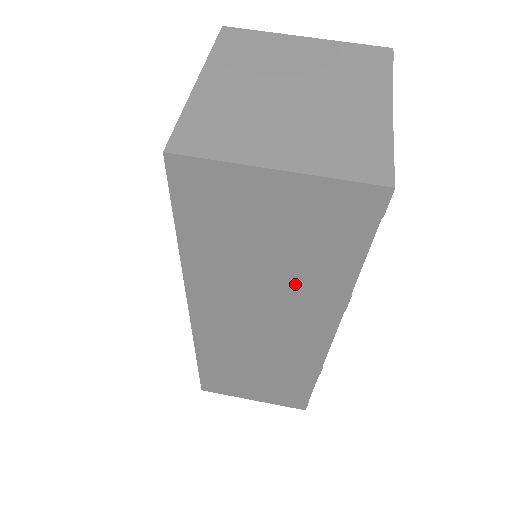
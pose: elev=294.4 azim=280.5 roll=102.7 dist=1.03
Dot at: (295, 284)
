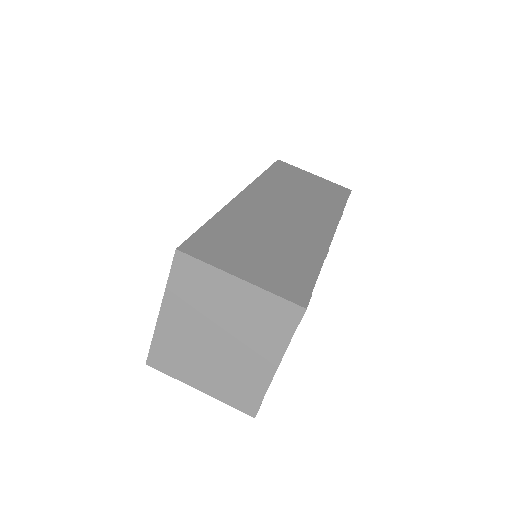
Dot at: occluded
